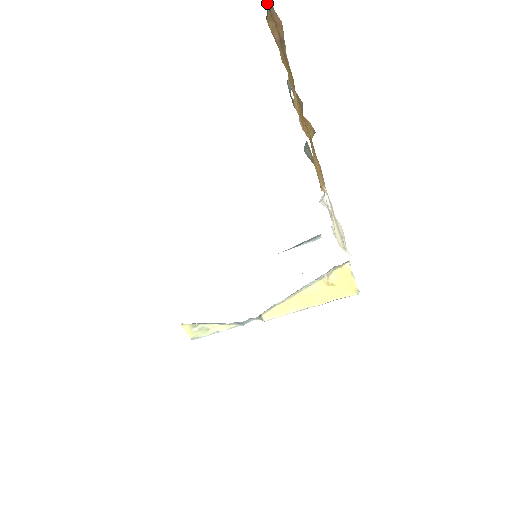
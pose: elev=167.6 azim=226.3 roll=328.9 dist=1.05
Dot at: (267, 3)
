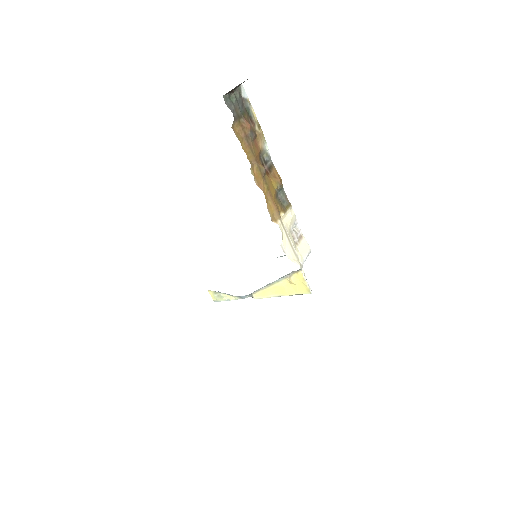
Dot at: (249, 112)
